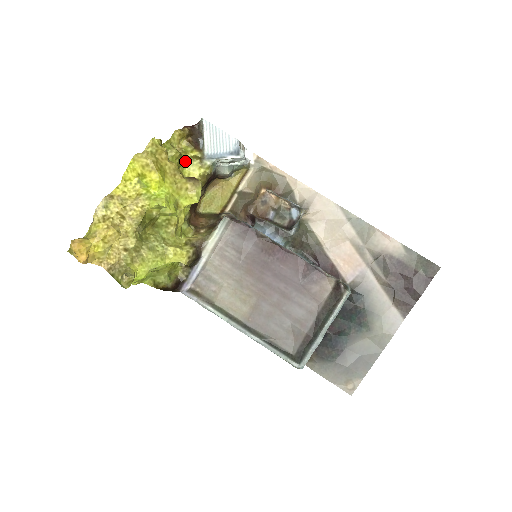
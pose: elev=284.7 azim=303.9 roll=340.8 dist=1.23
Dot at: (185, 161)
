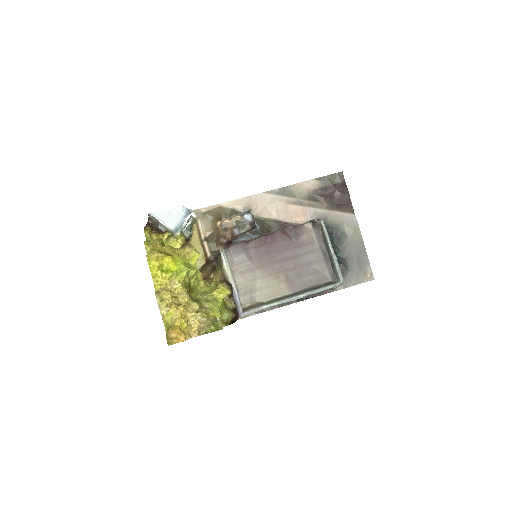
Dot at: (165, 245)
